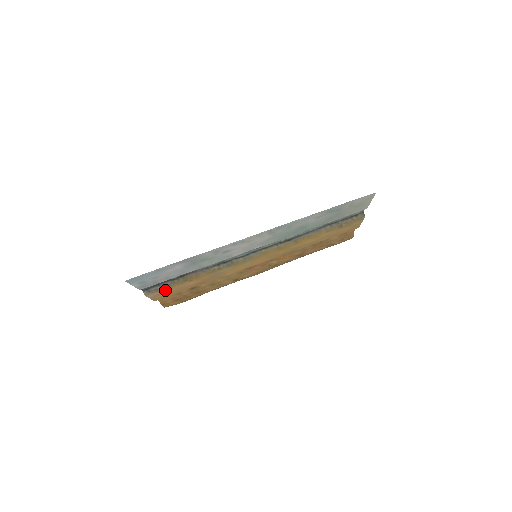
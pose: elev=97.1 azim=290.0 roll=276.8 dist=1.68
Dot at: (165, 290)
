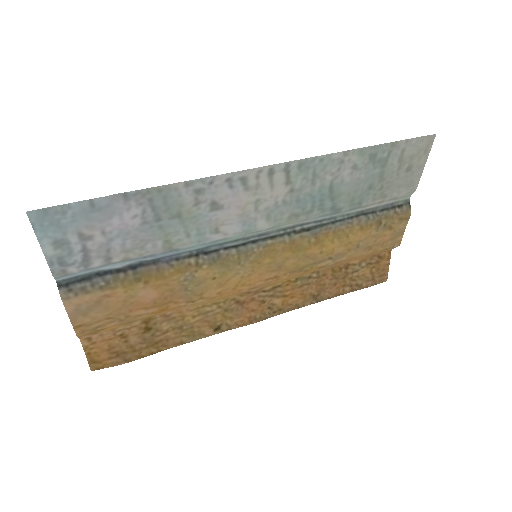
Dot at: (99, 296)
